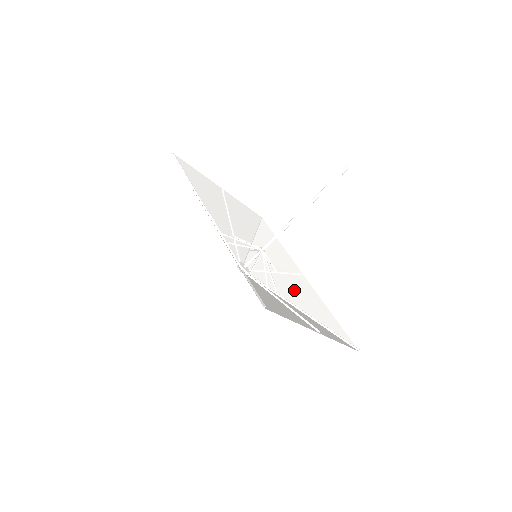
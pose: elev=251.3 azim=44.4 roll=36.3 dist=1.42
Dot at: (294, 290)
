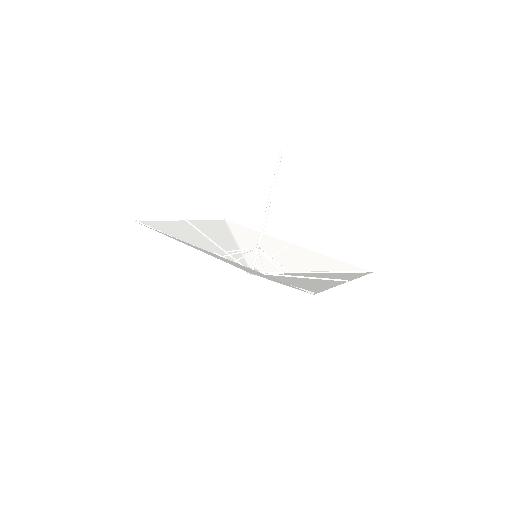
Dot at: (296, 260)
